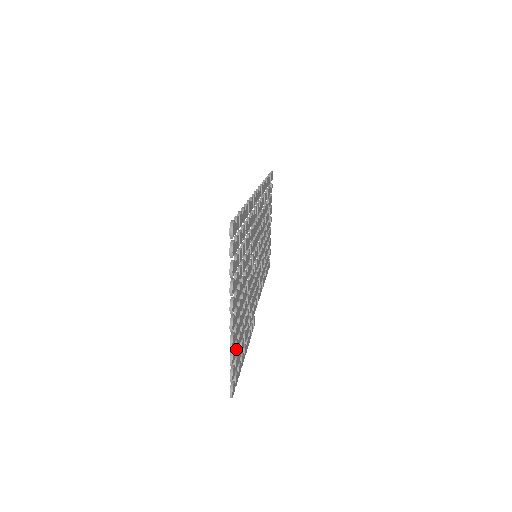
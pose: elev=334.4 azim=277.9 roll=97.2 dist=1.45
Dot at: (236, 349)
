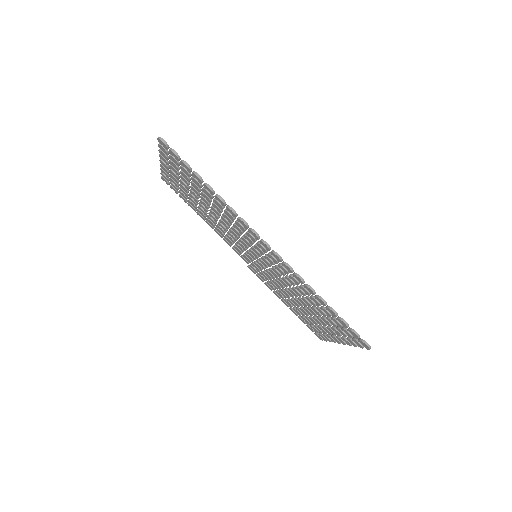
Dot at: occluded
